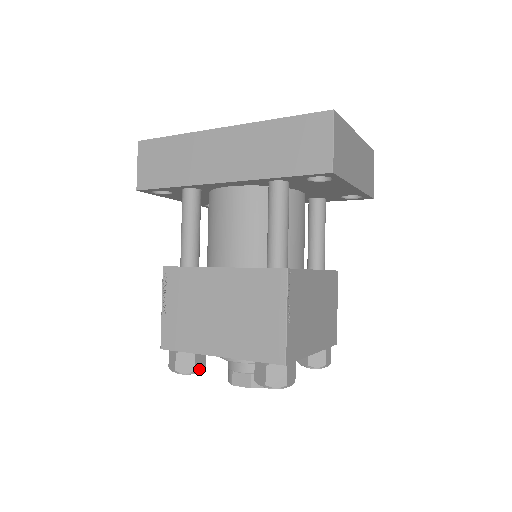
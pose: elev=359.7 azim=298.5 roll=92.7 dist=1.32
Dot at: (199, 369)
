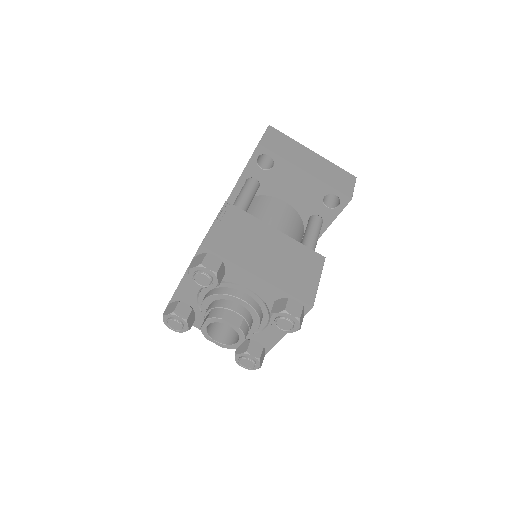
Dot at: (180, 315)
